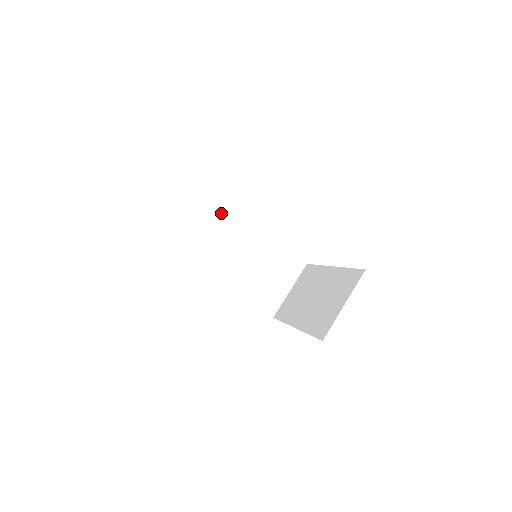
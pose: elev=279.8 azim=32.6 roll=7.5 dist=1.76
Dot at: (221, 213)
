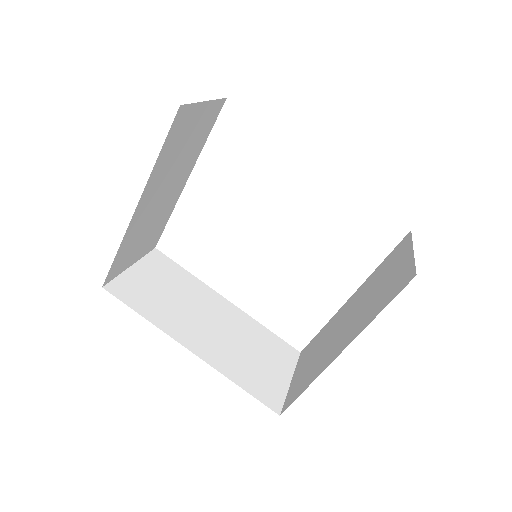
Dot at: (177, 273)
